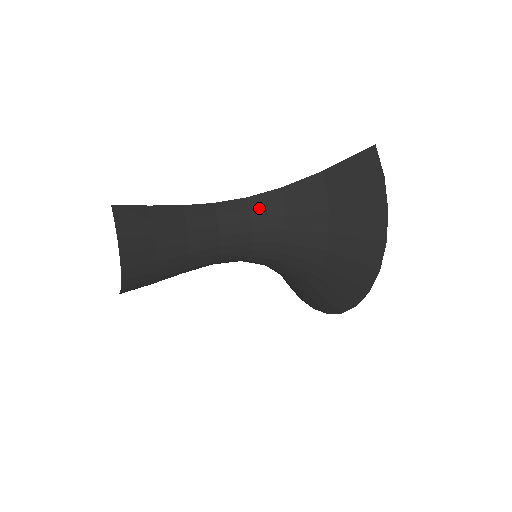
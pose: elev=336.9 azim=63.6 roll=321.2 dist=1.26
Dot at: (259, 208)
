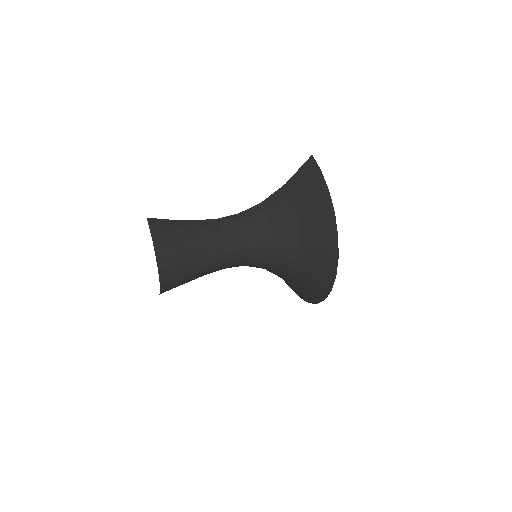
Dot at: (249, 217)
